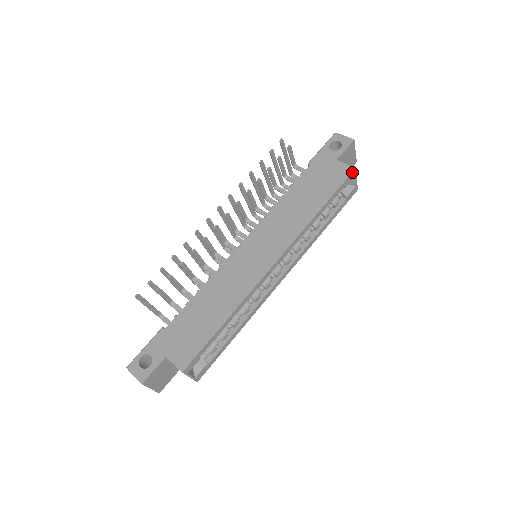
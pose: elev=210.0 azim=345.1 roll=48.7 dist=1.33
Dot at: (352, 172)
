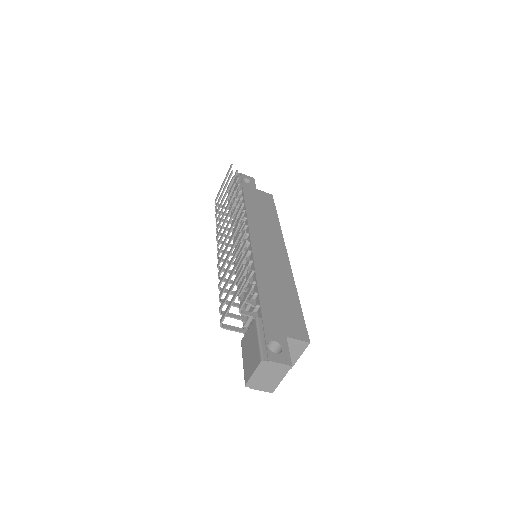
Dot at: occluded
